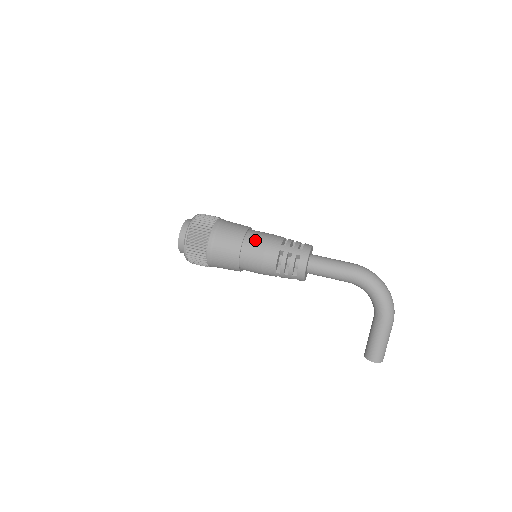
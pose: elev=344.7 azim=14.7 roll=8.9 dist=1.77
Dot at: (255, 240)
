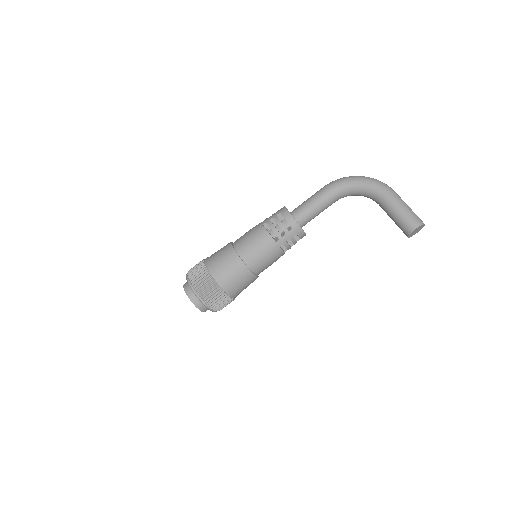
Dot at: (241, 238)
